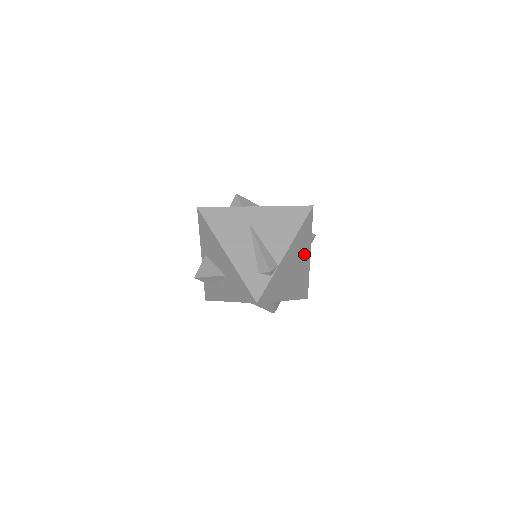
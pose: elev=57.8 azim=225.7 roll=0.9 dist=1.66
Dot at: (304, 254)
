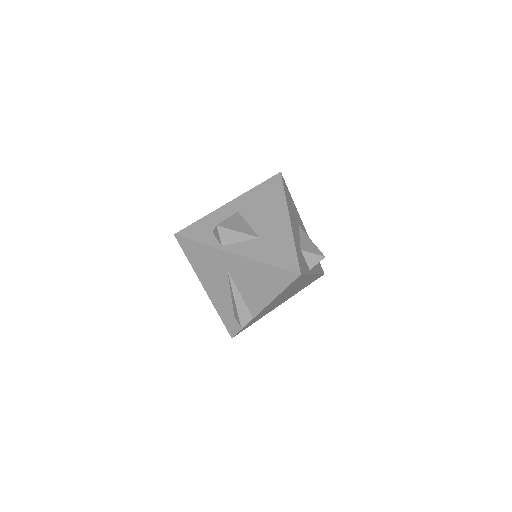
Dot at: (300, 283)
